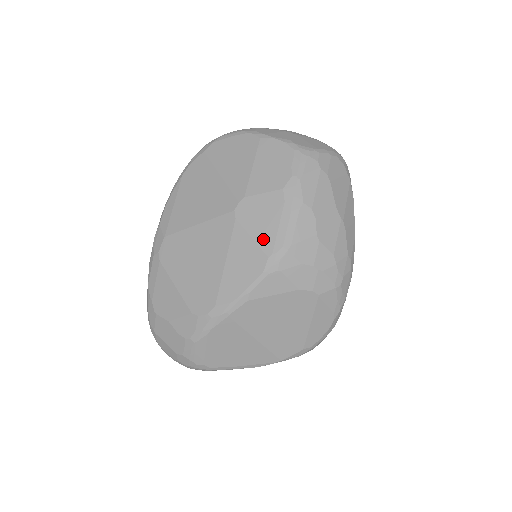
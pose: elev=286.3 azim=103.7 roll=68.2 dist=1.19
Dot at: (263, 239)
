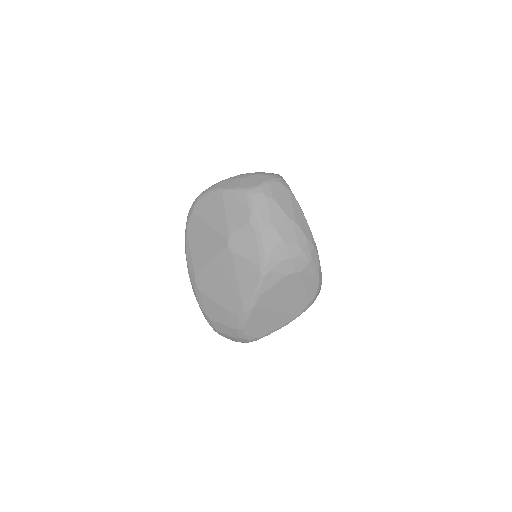
Dot at: (252, 257)
